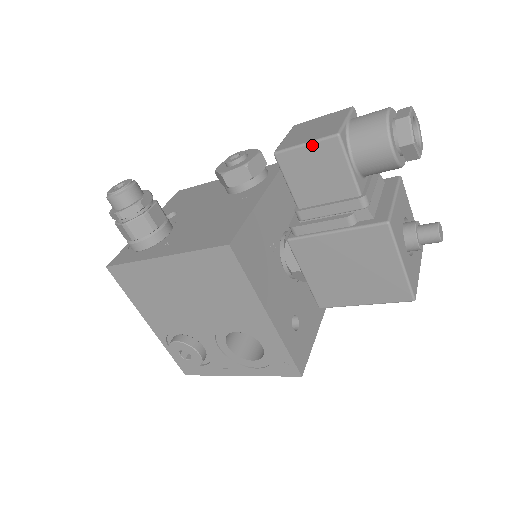
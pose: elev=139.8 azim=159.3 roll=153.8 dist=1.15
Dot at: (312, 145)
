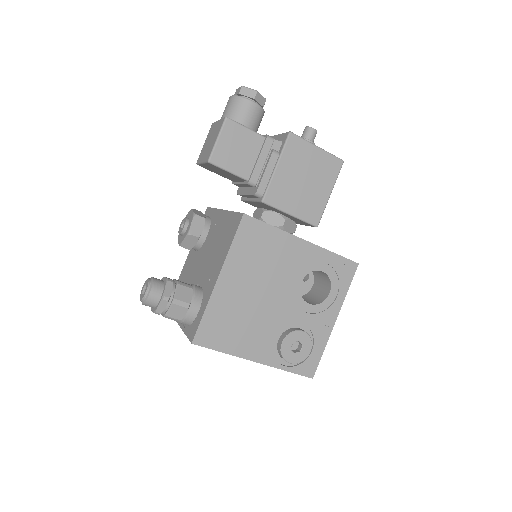
Dot at: (221, 136)
